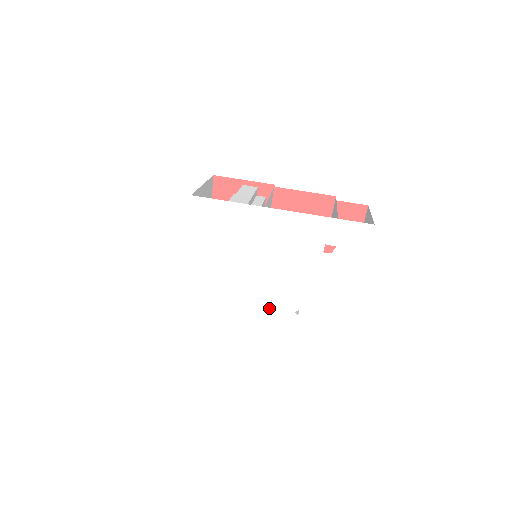
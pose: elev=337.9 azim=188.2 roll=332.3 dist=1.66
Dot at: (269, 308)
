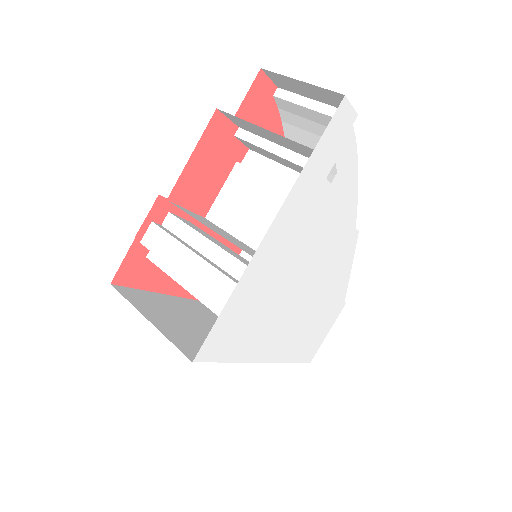
Dot at: (337, 265)
